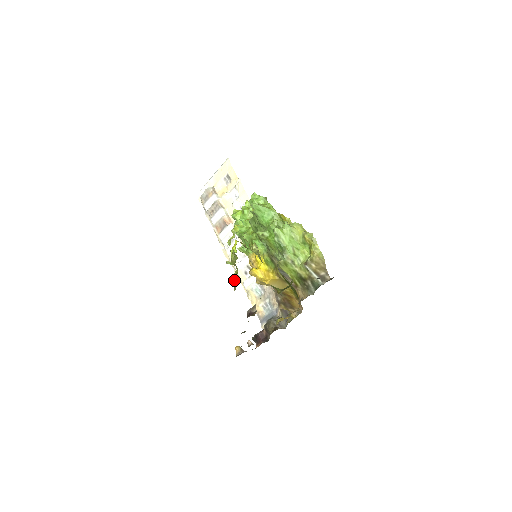
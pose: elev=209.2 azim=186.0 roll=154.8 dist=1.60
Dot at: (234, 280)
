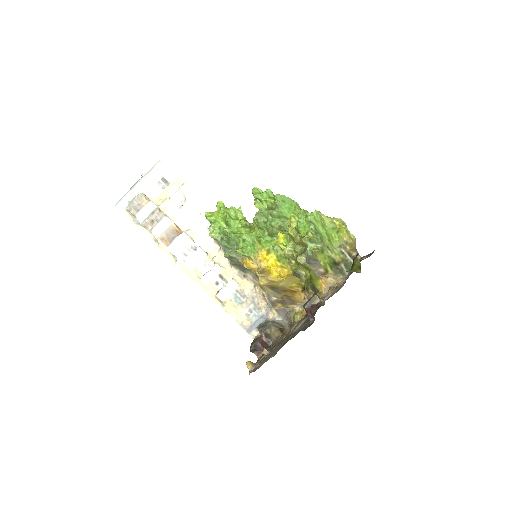
Dot at: (300, 273)
